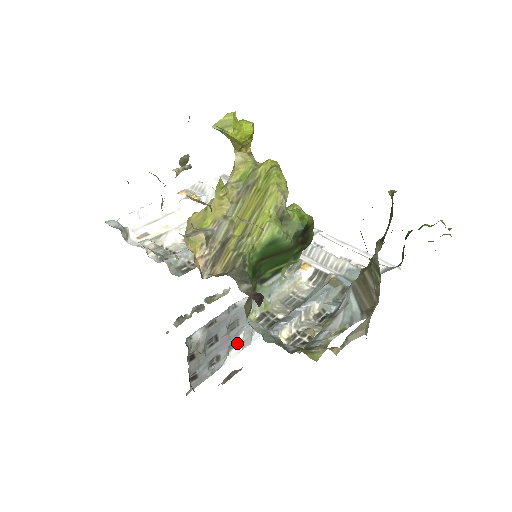
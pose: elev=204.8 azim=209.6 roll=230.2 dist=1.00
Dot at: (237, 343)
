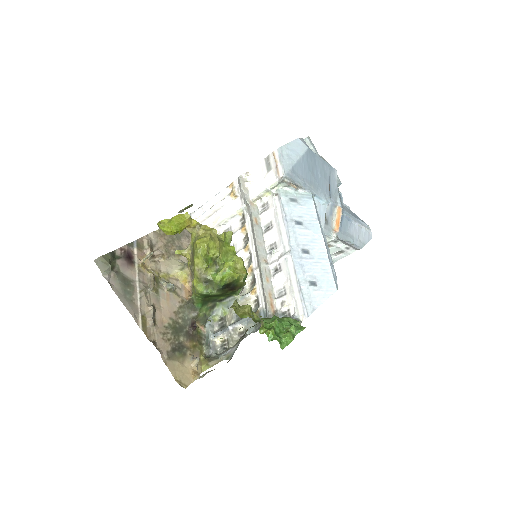
Dot at: occluded
